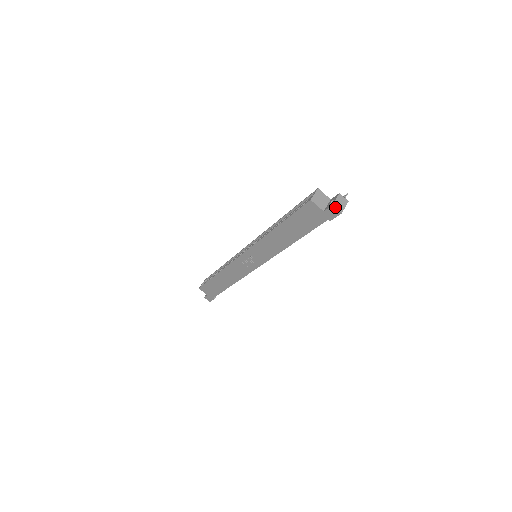
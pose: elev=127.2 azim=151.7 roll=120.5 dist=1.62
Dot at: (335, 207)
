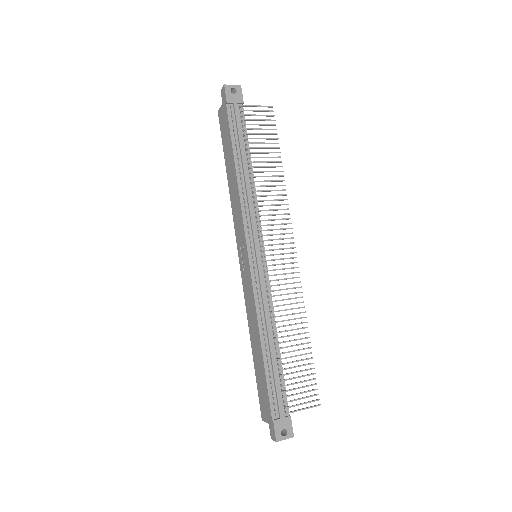
Dot at: (222, 89)
